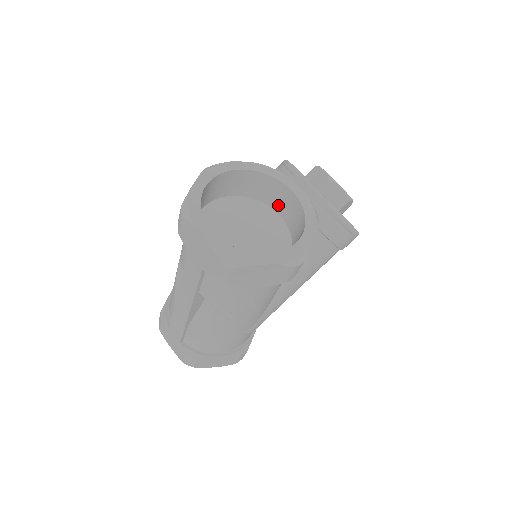
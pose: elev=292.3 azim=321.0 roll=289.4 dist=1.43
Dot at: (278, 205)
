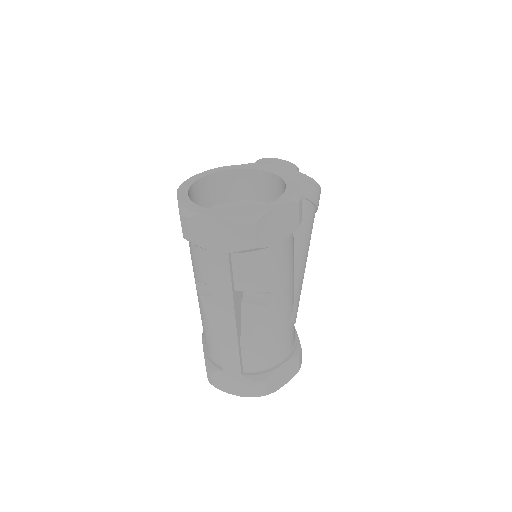
Dot at: (249, 193)
